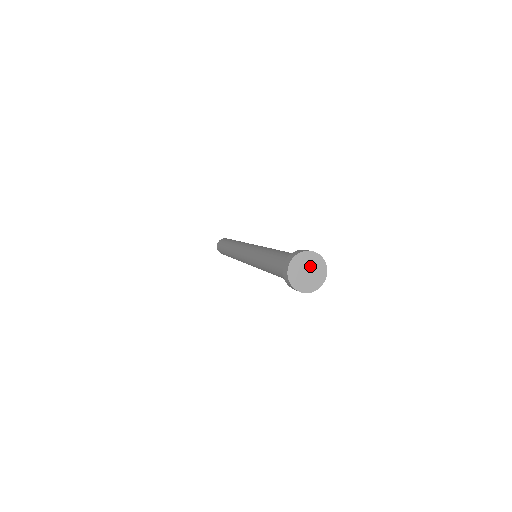
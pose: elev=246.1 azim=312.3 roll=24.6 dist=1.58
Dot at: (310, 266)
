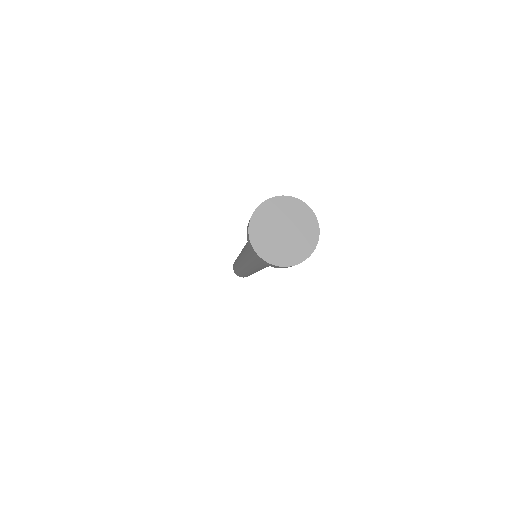
Dot at: (283, 220)
